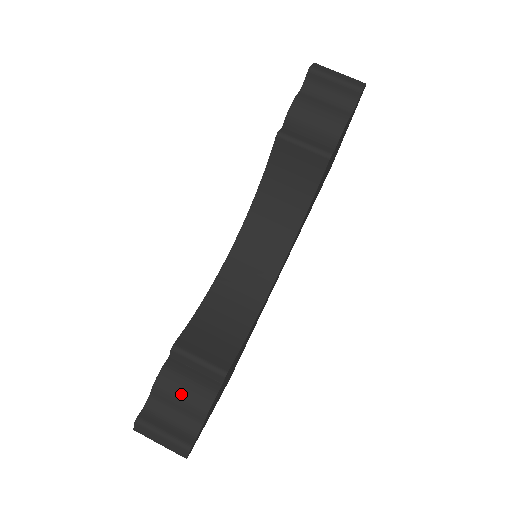
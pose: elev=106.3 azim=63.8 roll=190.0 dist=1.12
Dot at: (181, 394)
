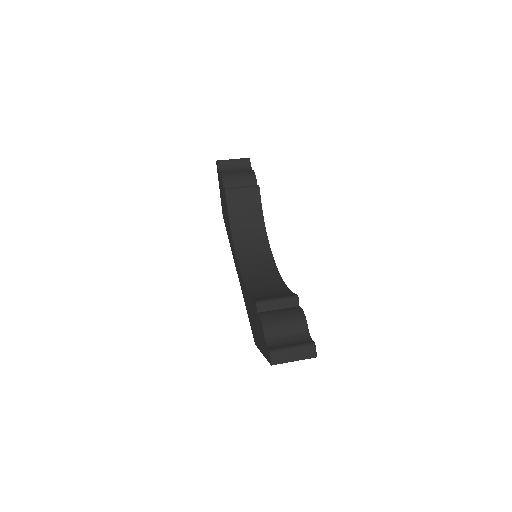
Dot at: (283, 321)
